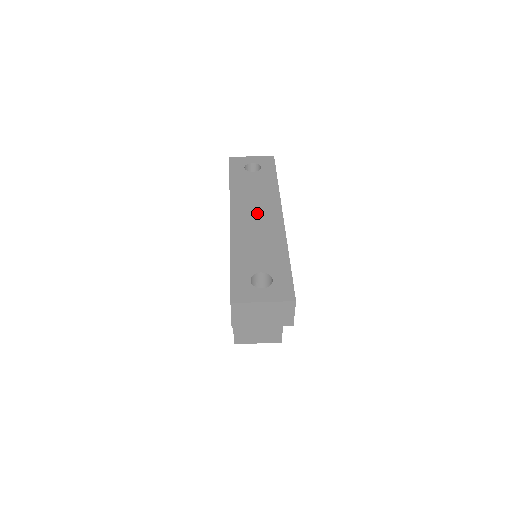
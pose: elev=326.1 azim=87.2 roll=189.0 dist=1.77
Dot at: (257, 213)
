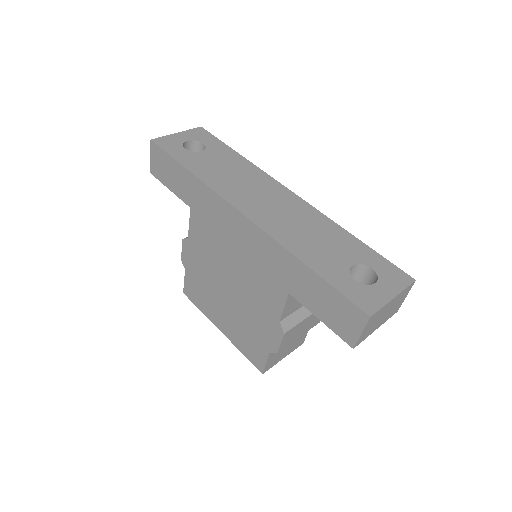
Dot at: (266, 199)
